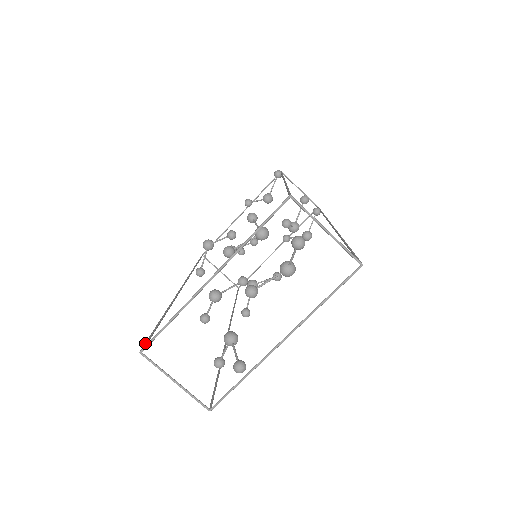
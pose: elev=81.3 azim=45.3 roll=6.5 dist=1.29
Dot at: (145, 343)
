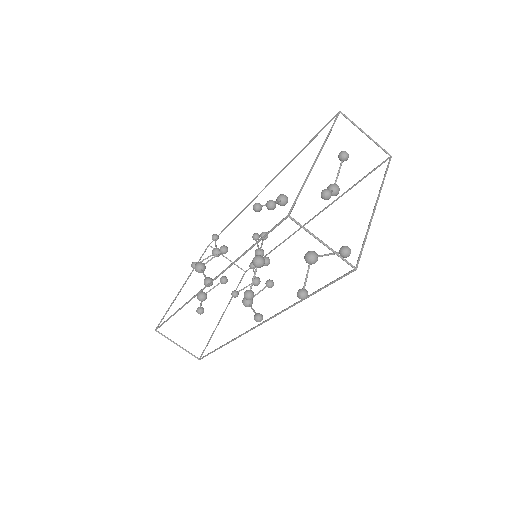
Dot at: occluded
